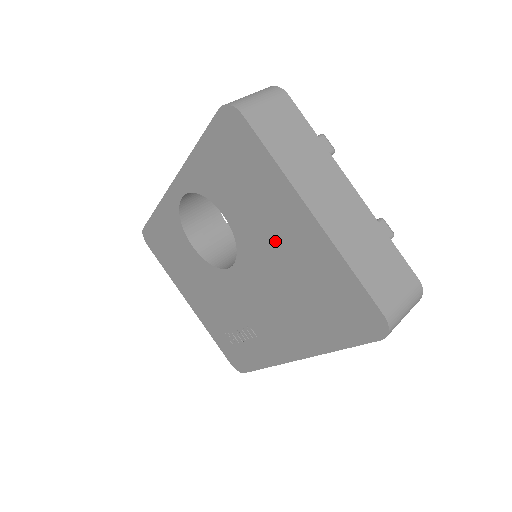
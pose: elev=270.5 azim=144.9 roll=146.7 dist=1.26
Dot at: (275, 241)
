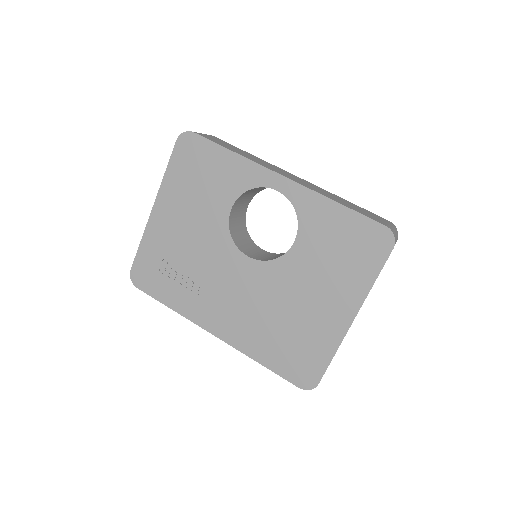
Dot at: (309, 295)
